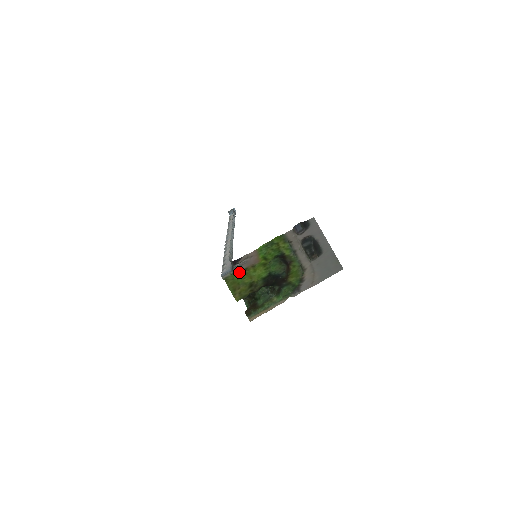
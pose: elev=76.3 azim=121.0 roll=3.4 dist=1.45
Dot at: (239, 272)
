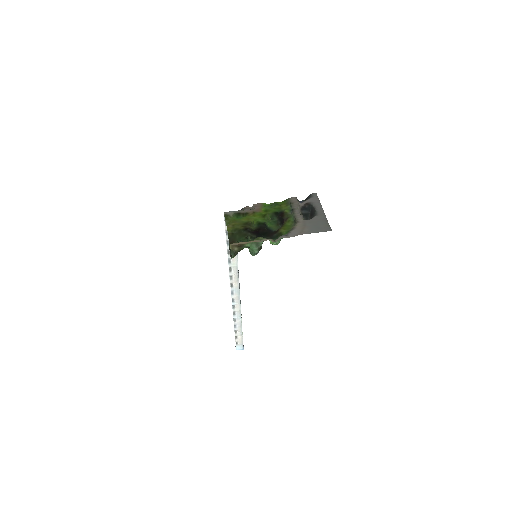
Dot at: (240, 217)
